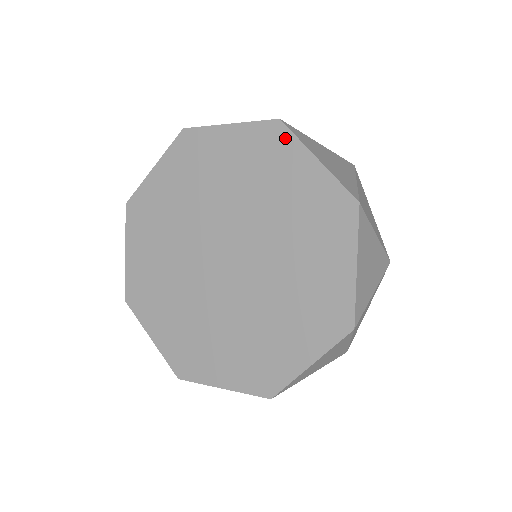
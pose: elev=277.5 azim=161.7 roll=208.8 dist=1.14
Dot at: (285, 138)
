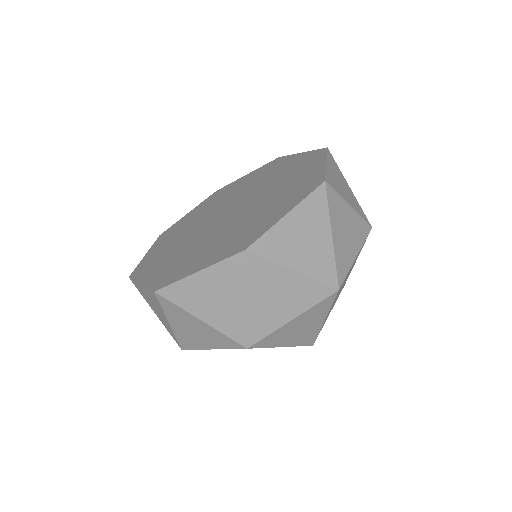
Dot at: (321, 155)
